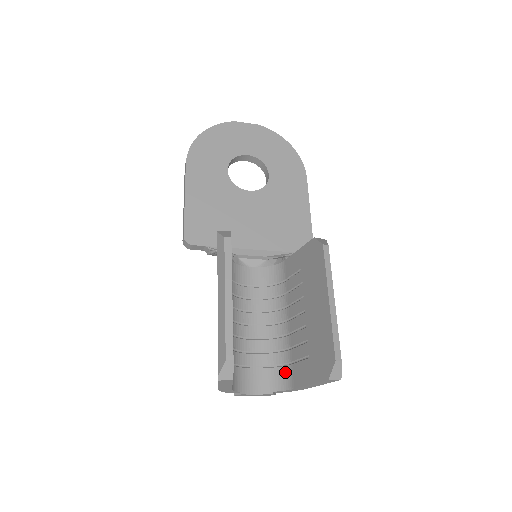
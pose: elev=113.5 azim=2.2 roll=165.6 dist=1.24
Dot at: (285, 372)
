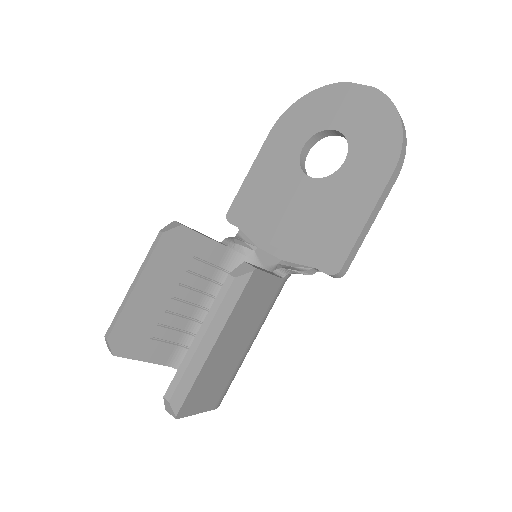
Dot at: occluded
